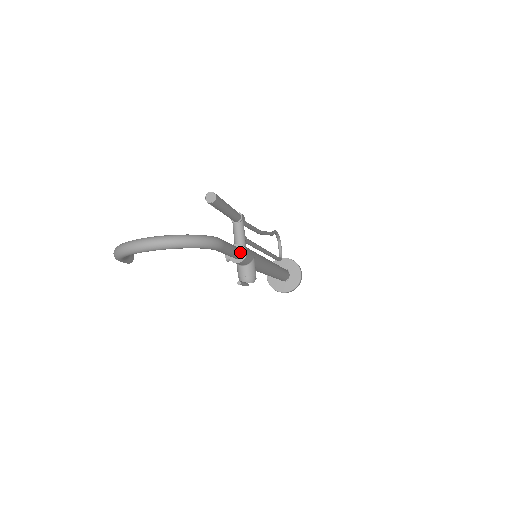
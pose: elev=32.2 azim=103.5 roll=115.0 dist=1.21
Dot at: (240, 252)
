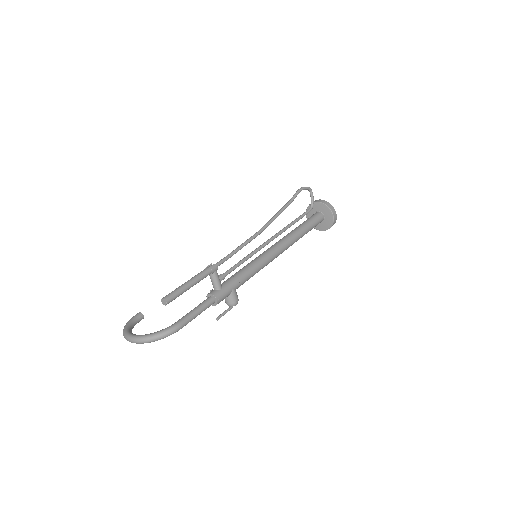
Dot at: (211, 303)
